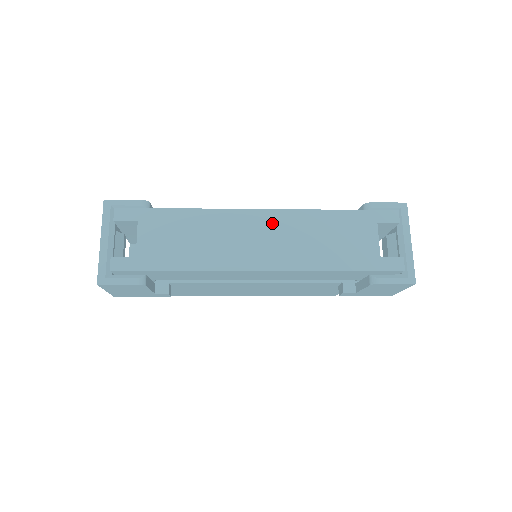
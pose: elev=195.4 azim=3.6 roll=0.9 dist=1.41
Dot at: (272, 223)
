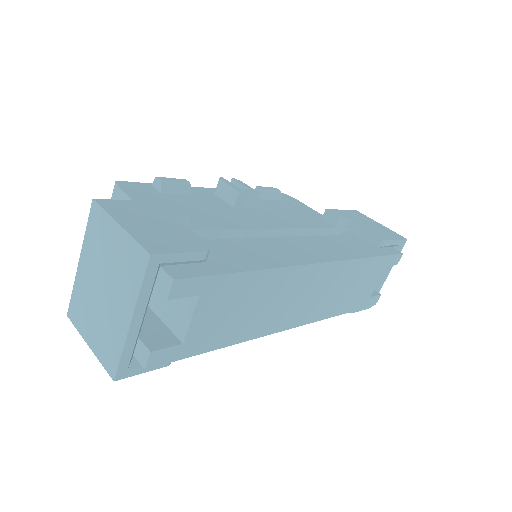
Dot at: (325, 277)
